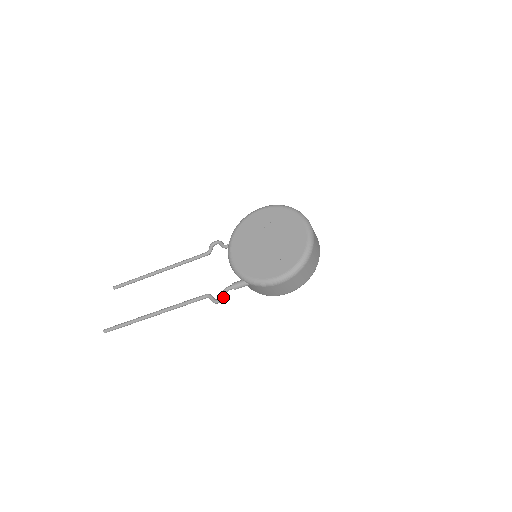
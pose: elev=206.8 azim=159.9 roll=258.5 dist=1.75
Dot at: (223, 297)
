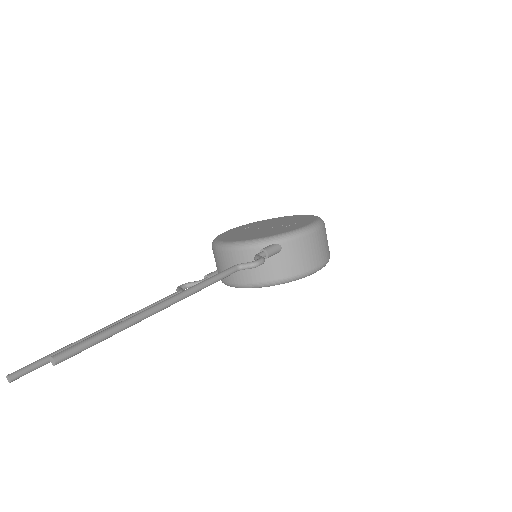
Dot at: (262, 257)
